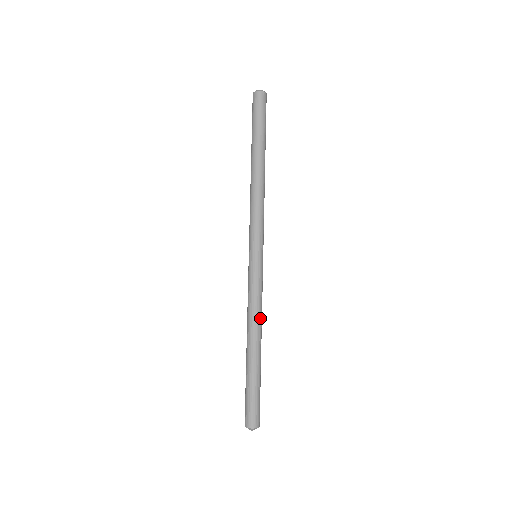
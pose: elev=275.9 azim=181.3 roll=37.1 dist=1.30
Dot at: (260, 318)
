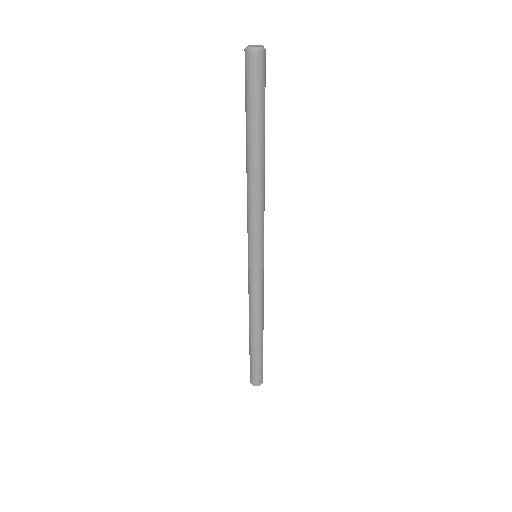
Dot at: (262, 311)
